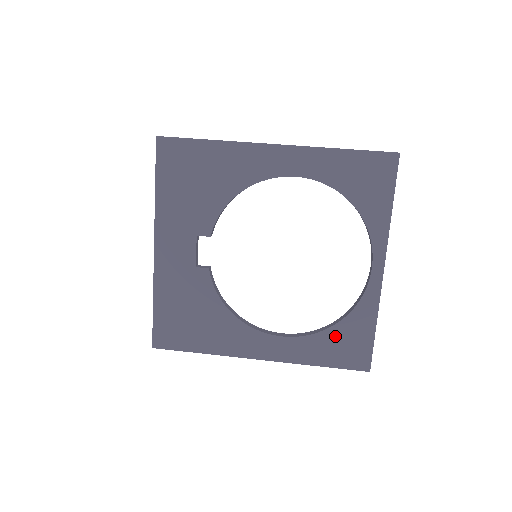
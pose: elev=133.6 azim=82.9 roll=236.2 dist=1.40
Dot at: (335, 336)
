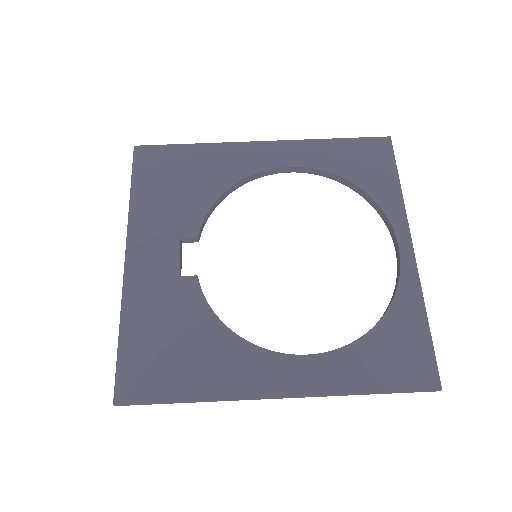
Dot at: (379, 343)
